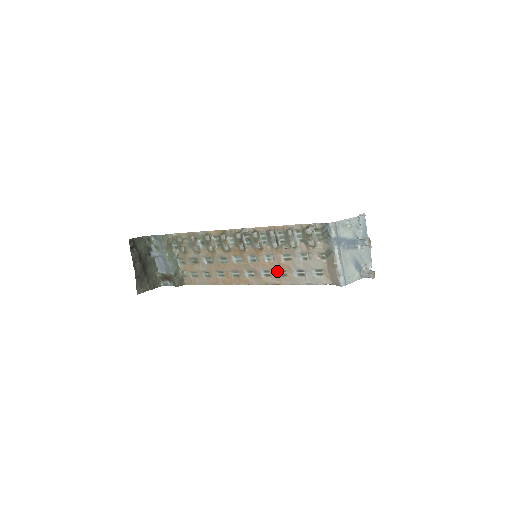
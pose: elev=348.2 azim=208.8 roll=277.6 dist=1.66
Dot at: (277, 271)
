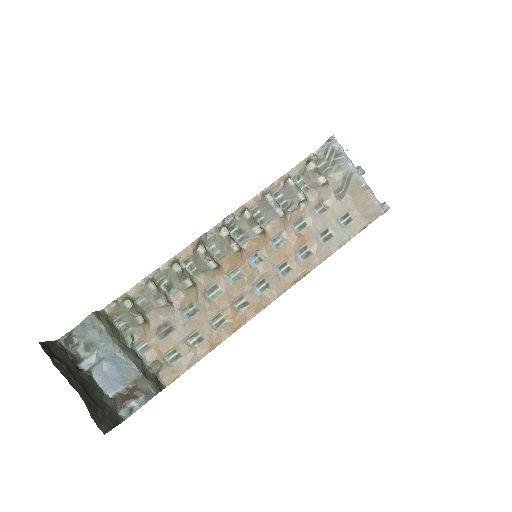
Dot at: (296, 254)
